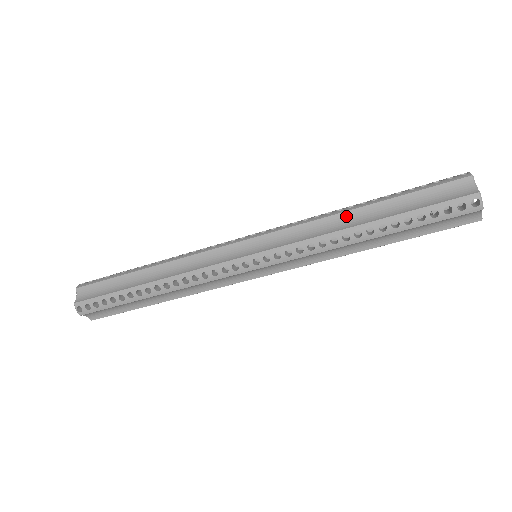
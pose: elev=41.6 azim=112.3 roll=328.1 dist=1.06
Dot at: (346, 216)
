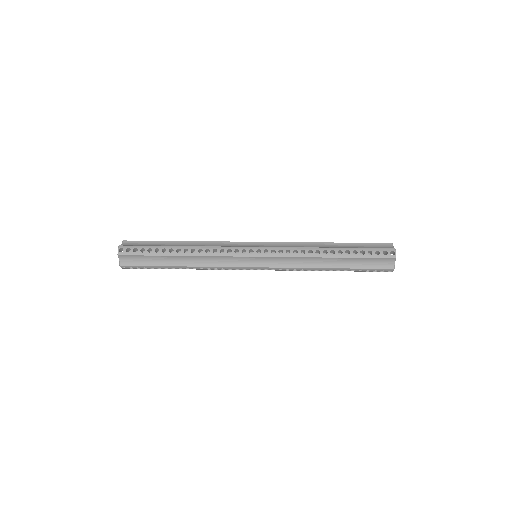
Dot at: (321, 259)
